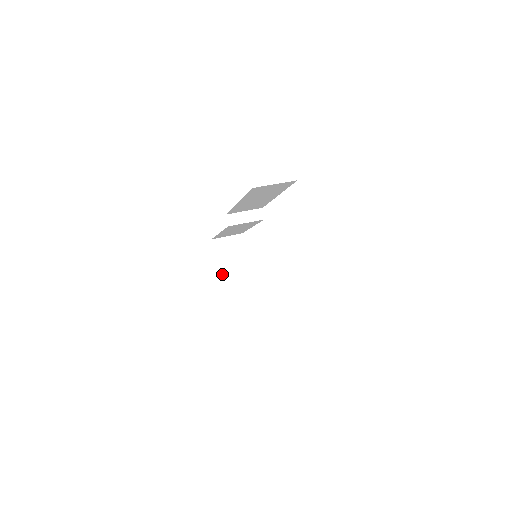
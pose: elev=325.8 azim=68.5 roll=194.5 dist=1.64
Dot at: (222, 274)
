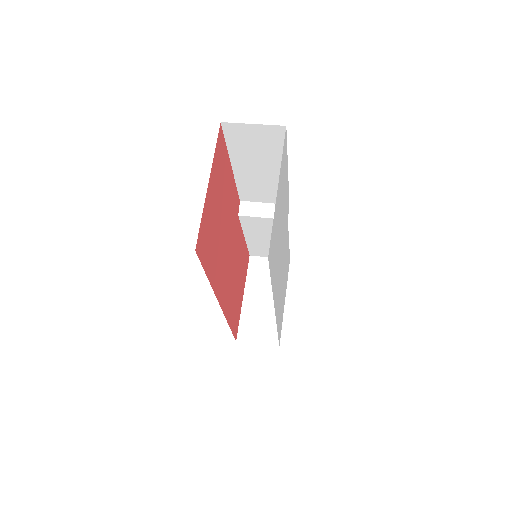
Dot at: (247, 298)
